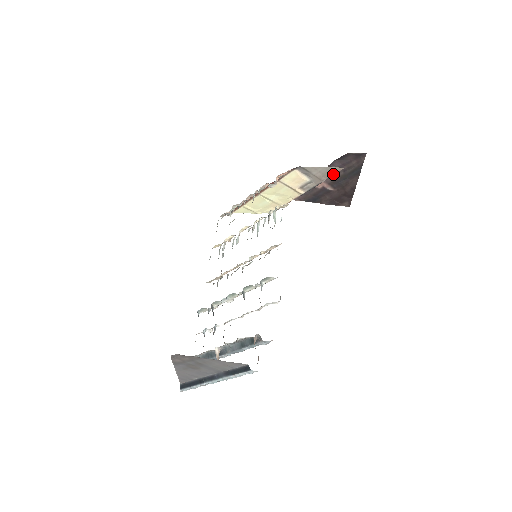
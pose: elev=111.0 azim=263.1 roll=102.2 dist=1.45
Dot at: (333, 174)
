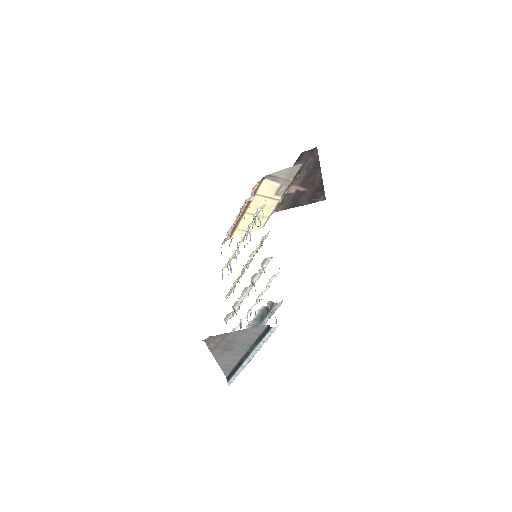
Dot at: (296, 172)
